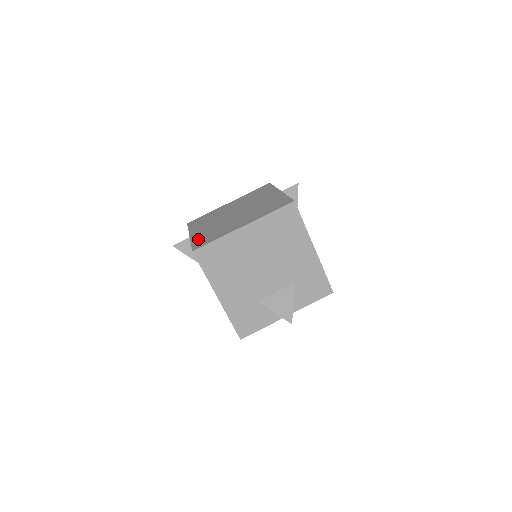
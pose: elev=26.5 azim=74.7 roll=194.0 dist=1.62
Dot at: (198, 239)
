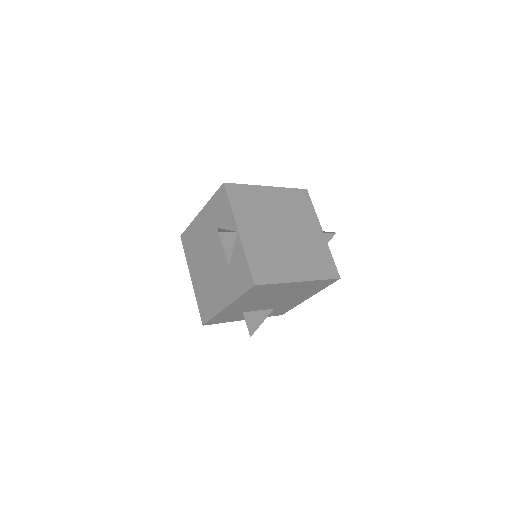
Dot at: (254, 257)
